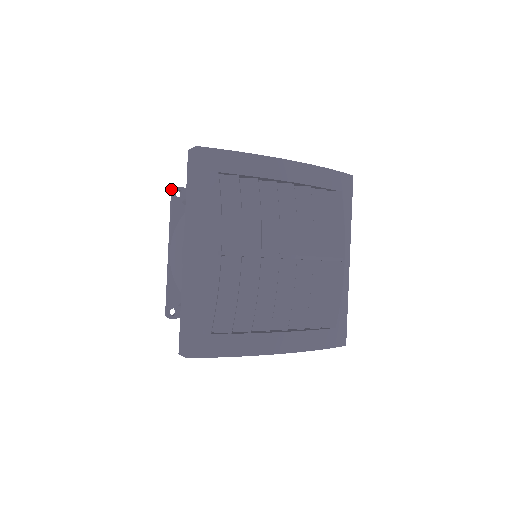
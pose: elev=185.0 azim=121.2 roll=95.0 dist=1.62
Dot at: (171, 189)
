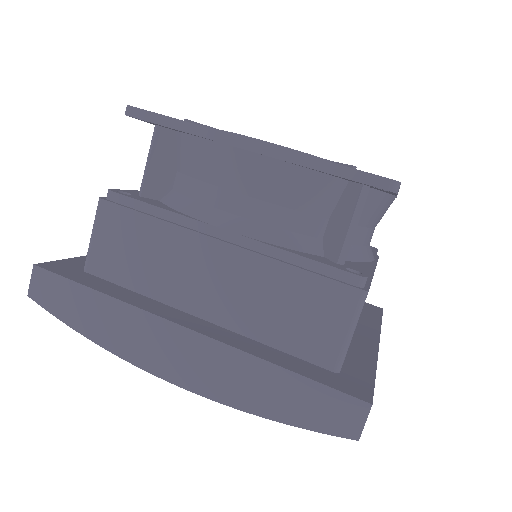
Dot at: occluded
